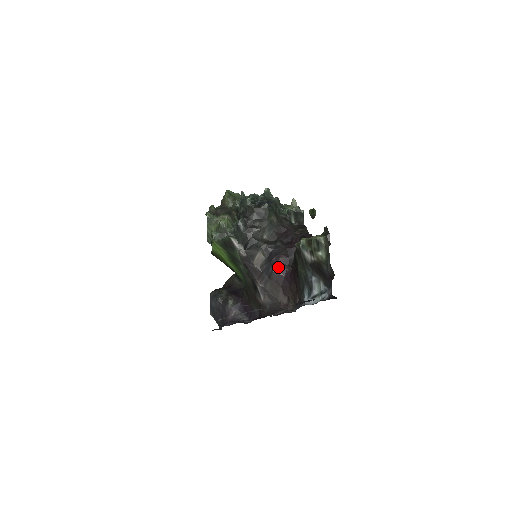
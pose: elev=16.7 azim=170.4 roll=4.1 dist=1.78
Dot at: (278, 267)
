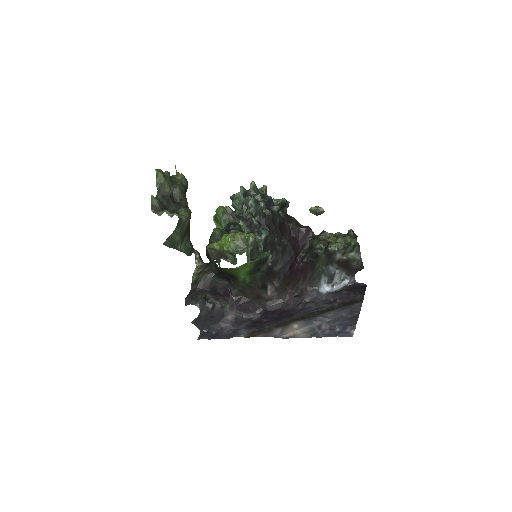
Dot at: (292, 265)
